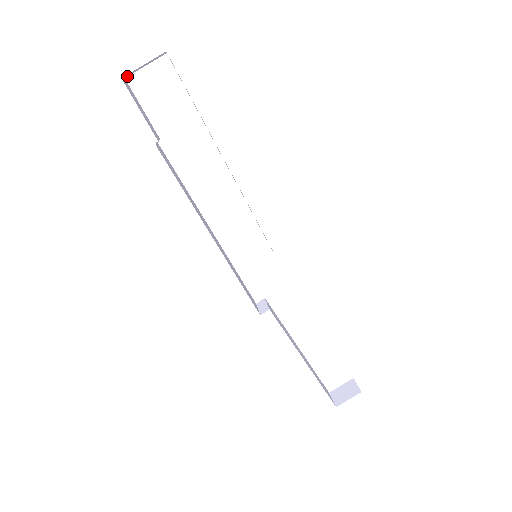
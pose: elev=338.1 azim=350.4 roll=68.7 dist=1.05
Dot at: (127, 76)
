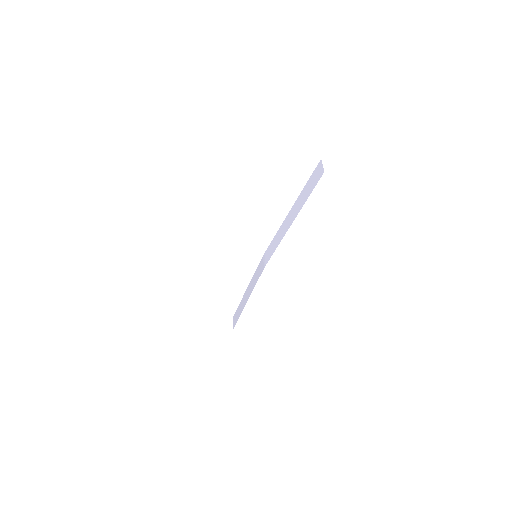
Dot at: occluded
